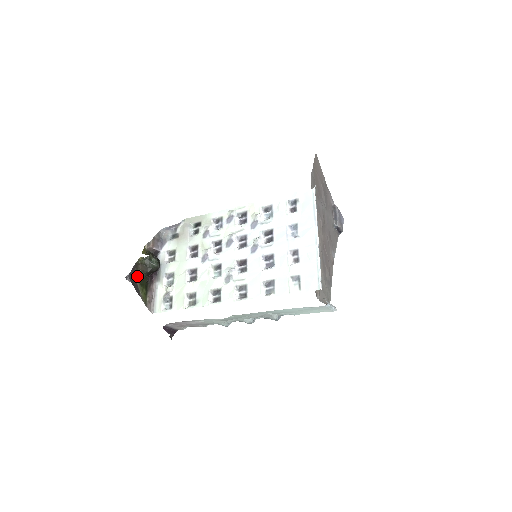
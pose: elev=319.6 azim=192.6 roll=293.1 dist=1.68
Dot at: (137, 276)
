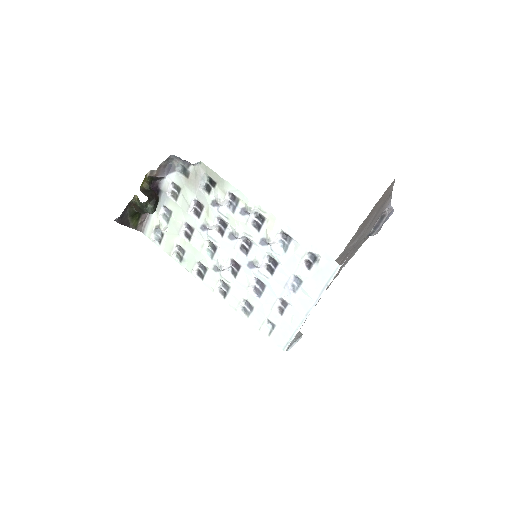
Dot at: (129, 213)
